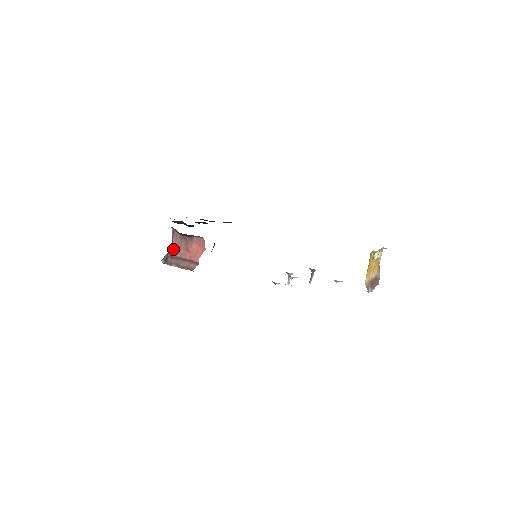
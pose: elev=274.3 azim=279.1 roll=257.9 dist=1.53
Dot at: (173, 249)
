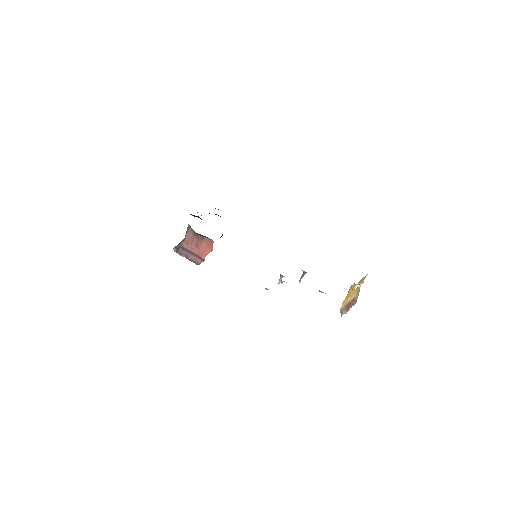
Dot at: (185, 242)
